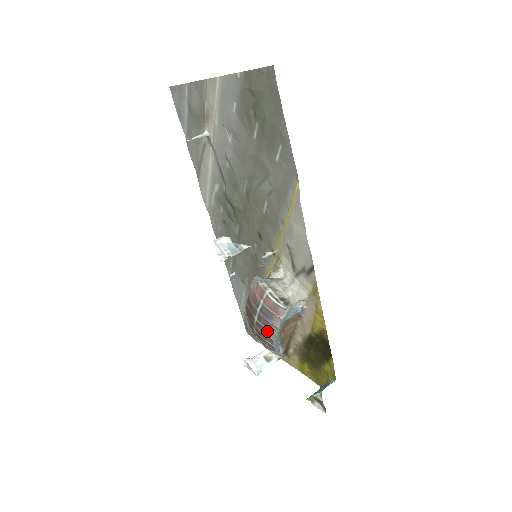
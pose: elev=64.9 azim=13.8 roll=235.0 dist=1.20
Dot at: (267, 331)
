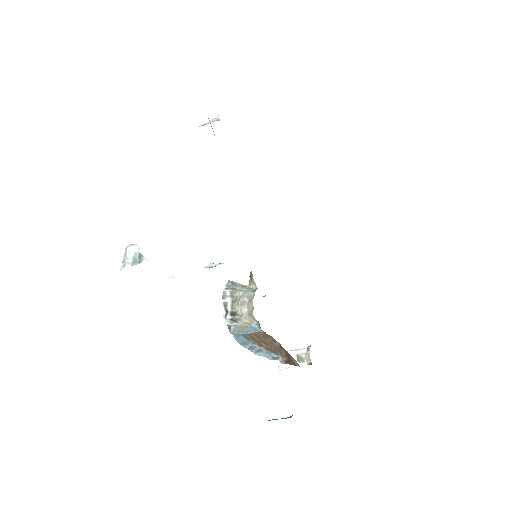
Dot at: occluded
